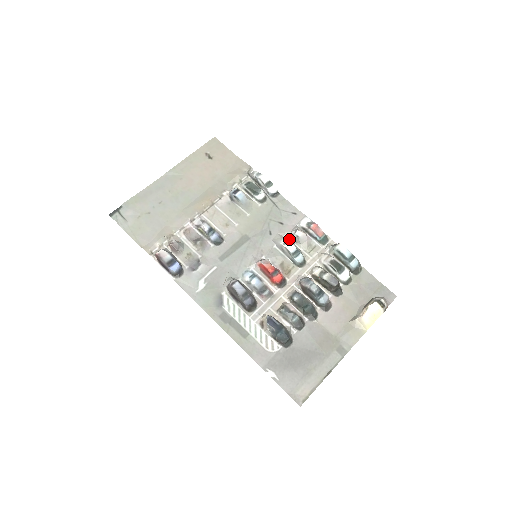
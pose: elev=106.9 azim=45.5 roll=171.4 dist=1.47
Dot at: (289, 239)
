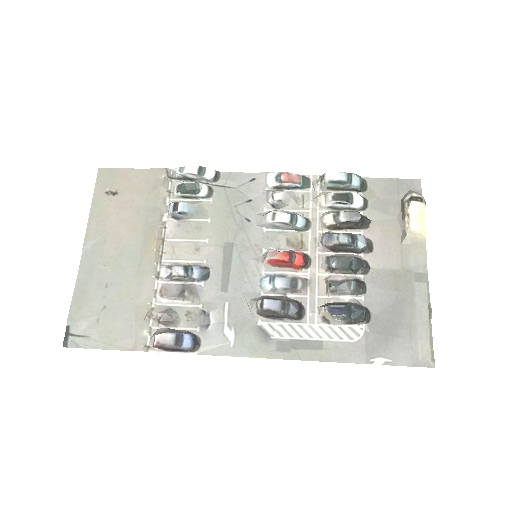
Dot at: (271, 210)
